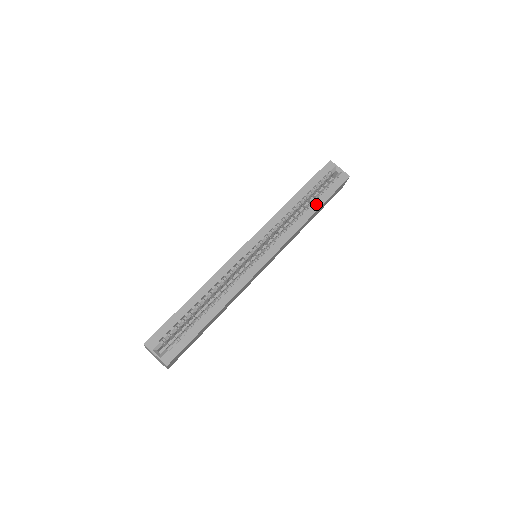
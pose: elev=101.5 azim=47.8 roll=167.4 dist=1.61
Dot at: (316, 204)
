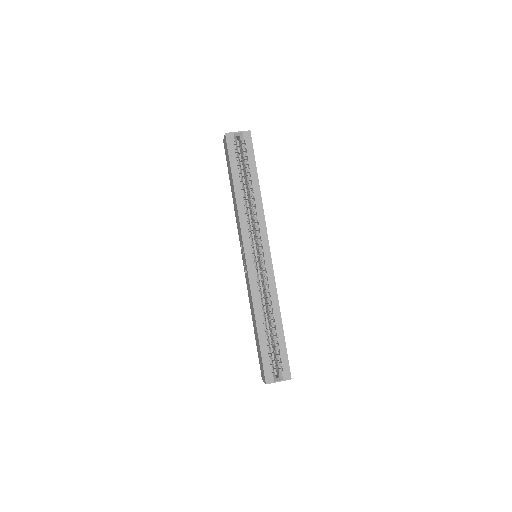
Dot at: (253, 179)
